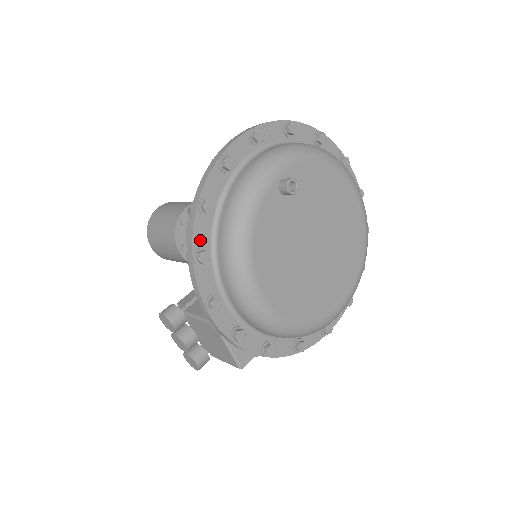
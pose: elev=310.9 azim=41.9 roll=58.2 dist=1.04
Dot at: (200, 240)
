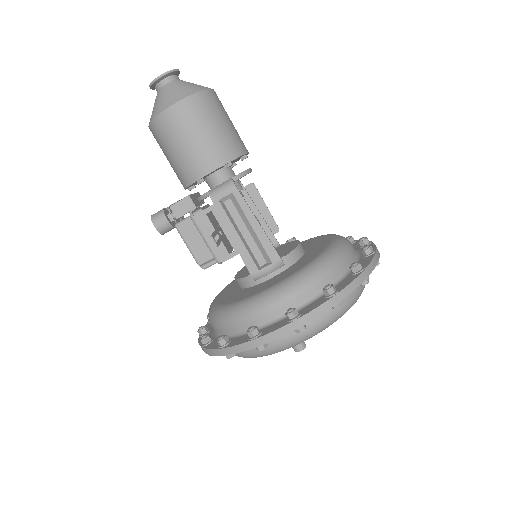
Dot at: occluded
